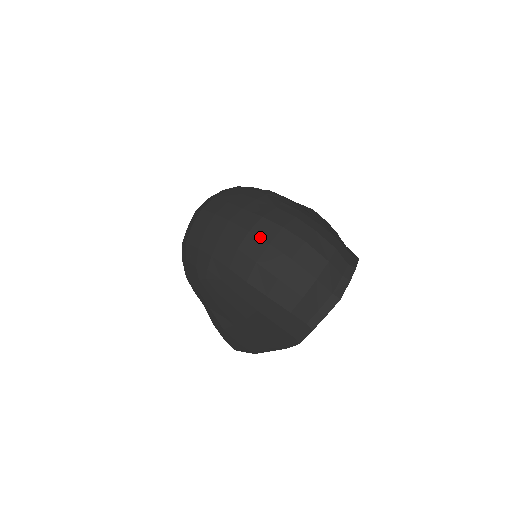
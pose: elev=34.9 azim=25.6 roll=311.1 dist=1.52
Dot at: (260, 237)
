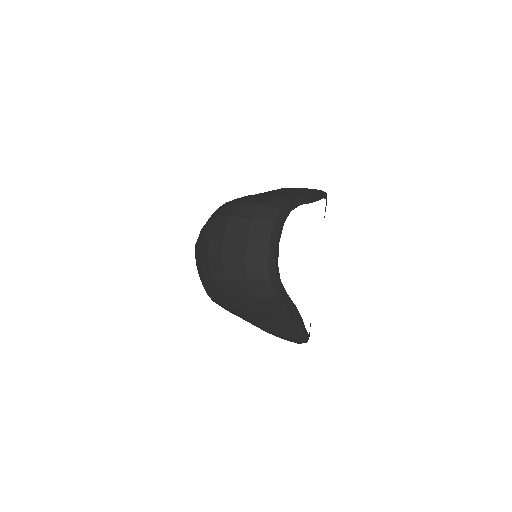
Dot at: (205, 240)
